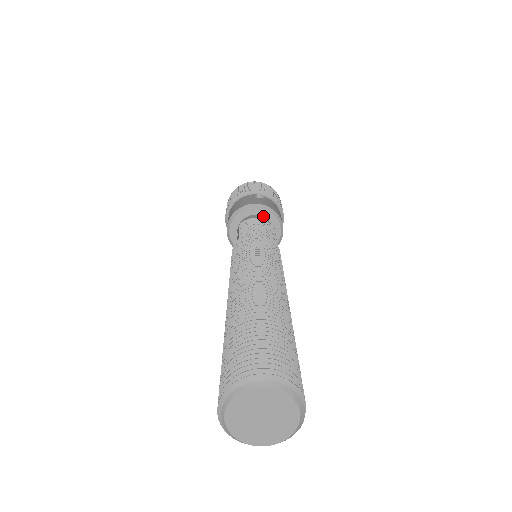
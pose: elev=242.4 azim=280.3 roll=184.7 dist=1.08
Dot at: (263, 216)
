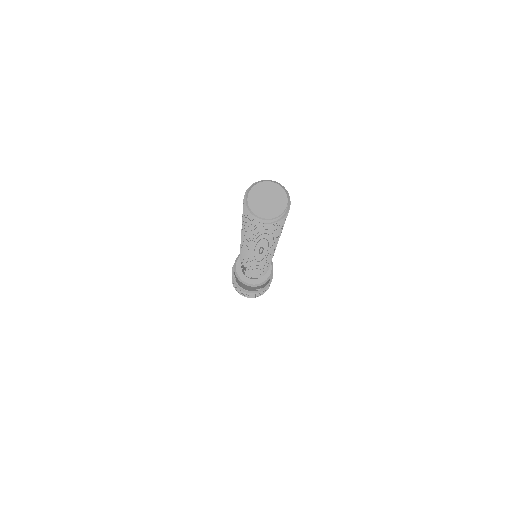
Dot at: occluded
